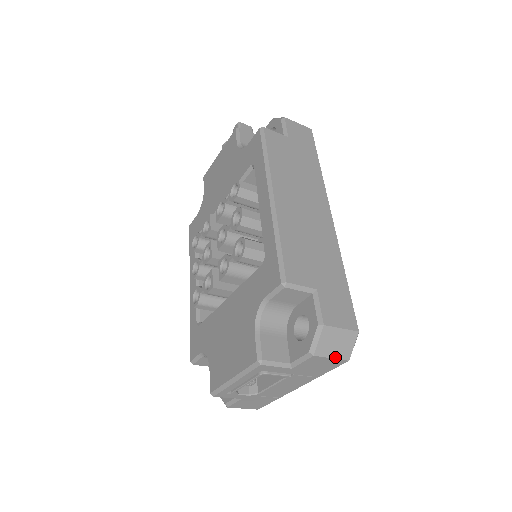
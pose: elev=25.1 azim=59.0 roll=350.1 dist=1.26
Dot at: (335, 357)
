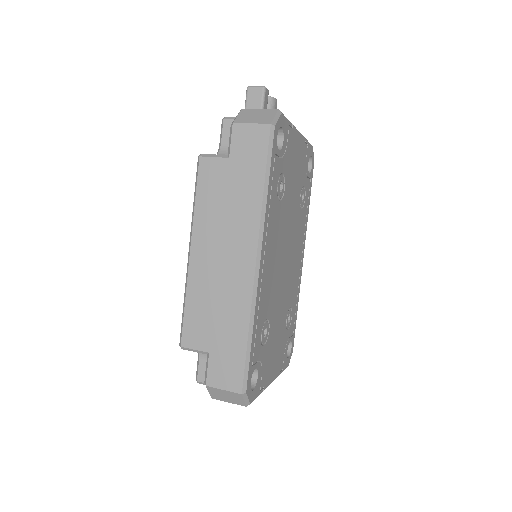
Dot at: (232, 402)
